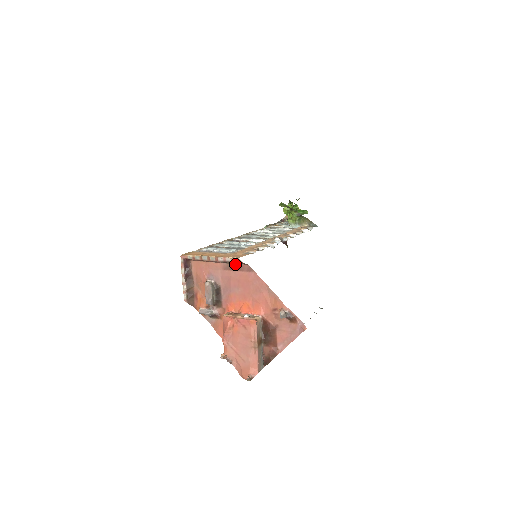
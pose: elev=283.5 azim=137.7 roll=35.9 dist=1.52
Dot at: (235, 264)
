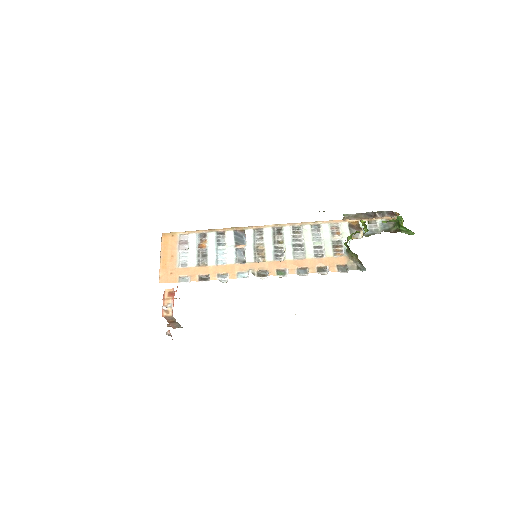
Dot at: occluded
